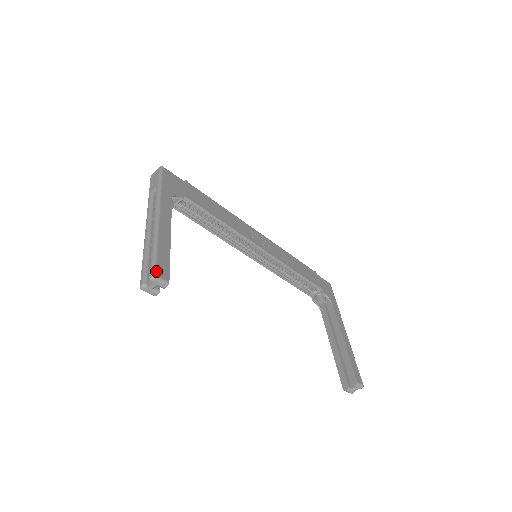
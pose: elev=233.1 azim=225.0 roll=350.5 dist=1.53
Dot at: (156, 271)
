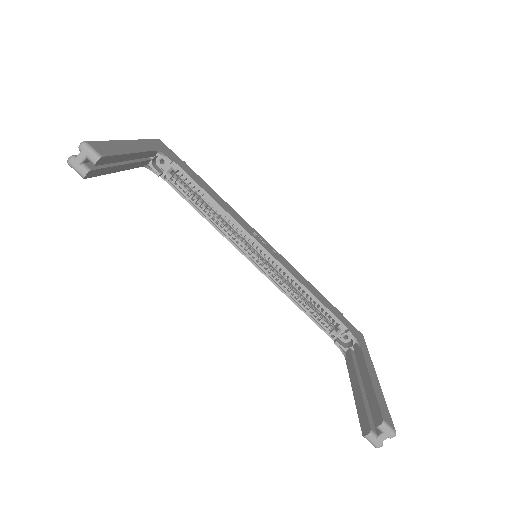
Dot at: (90, 142)
